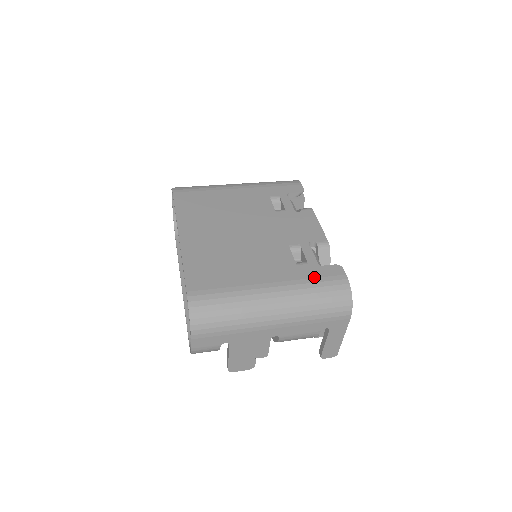
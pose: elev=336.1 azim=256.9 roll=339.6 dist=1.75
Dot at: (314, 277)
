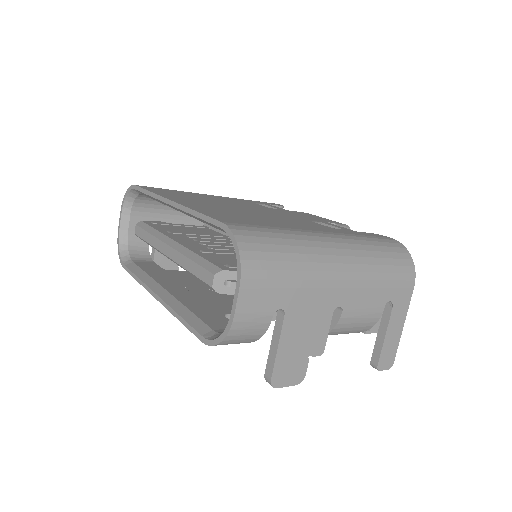
Dot at: (362, 235)
